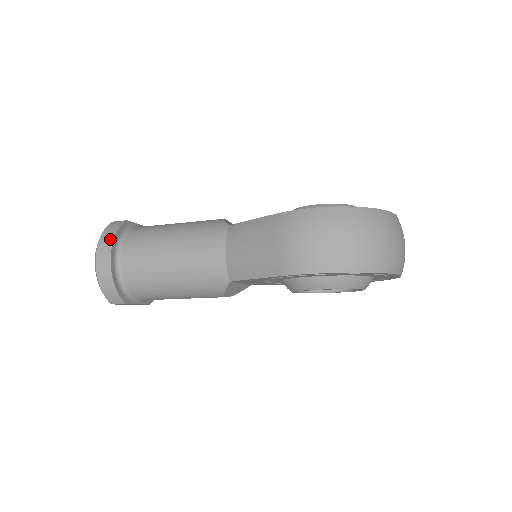
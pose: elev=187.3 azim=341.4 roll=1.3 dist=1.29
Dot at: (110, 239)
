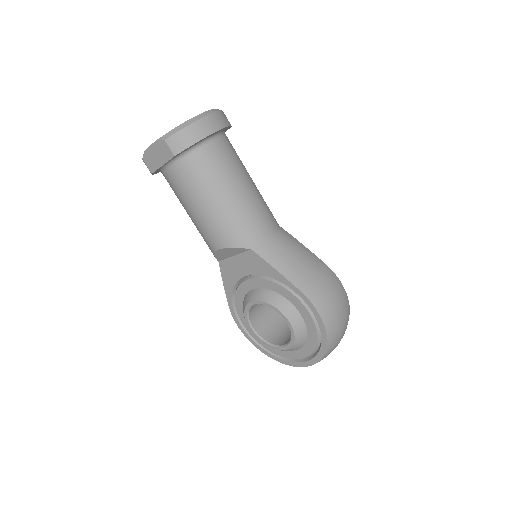
Dot at: (227, 122)
